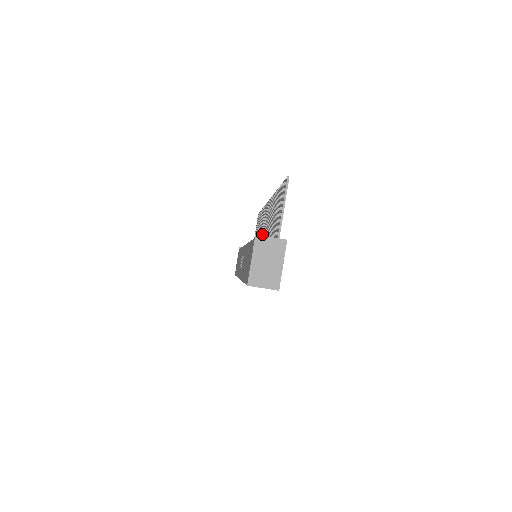
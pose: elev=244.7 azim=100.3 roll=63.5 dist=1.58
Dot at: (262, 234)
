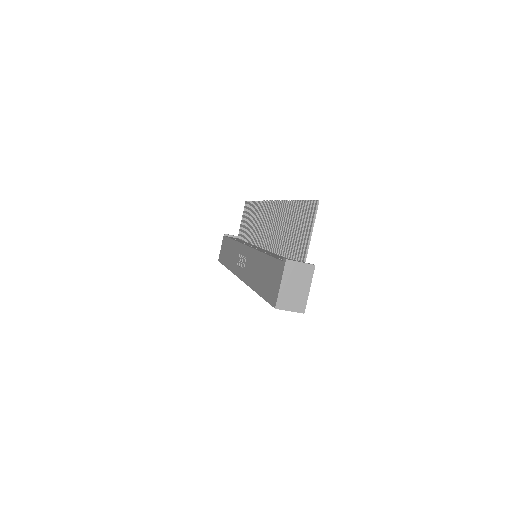
Dot at: (262, 233)
